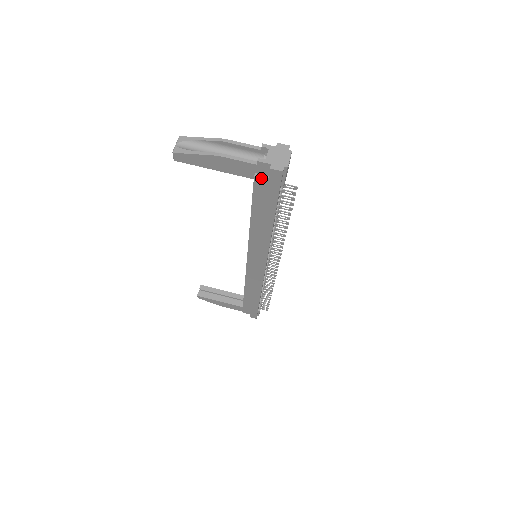
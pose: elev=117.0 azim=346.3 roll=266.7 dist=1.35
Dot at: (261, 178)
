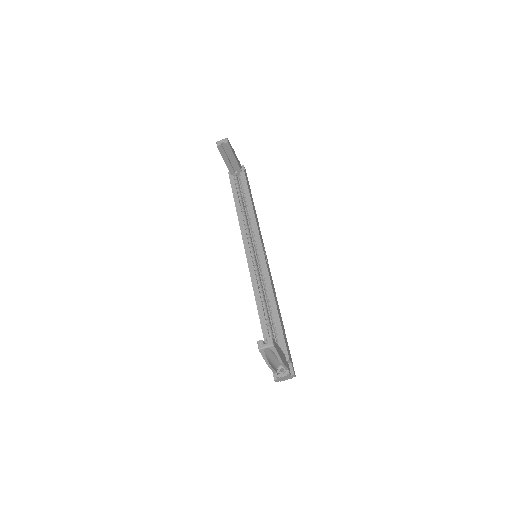
Dot at: occluded
